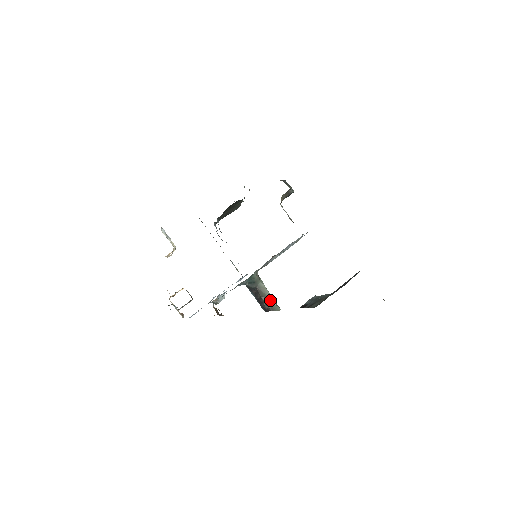
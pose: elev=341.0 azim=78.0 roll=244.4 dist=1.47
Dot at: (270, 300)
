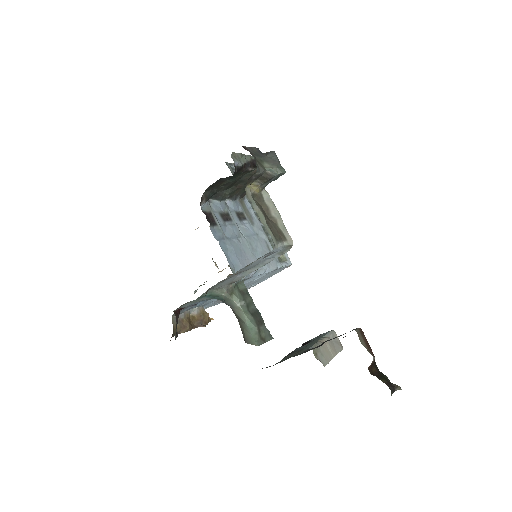
Dot at: (246, 327)
